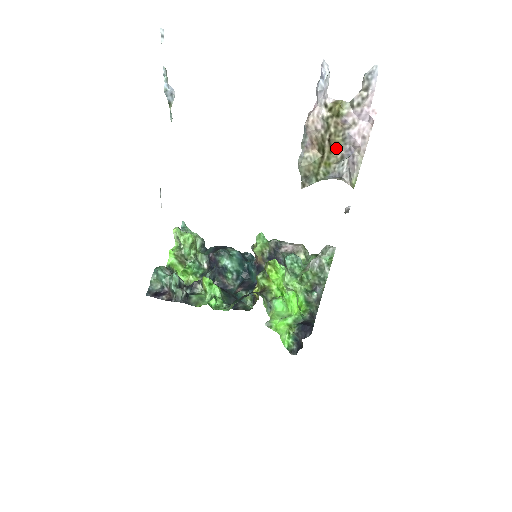
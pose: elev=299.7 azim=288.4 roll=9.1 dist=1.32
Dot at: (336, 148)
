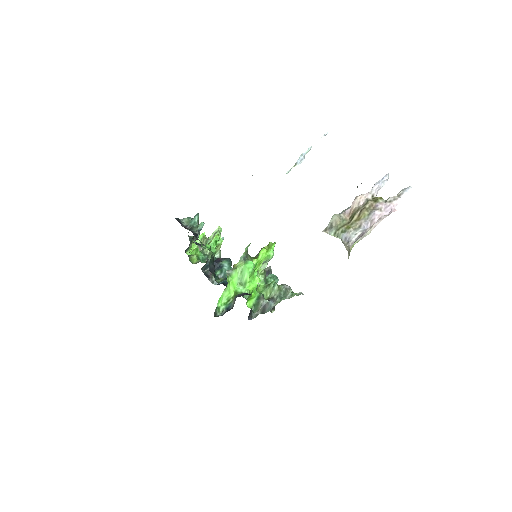
Dot at: (361, 219)
